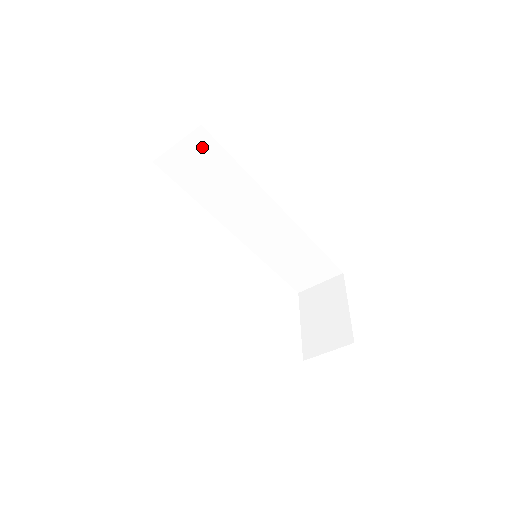
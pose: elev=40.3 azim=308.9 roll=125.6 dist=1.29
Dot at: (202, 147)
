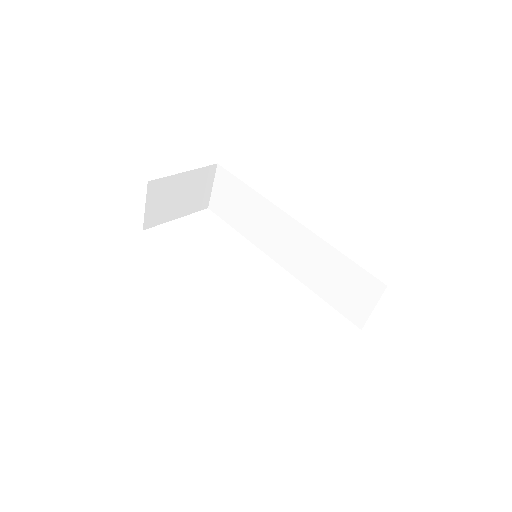
Dot at: (225, 182)
